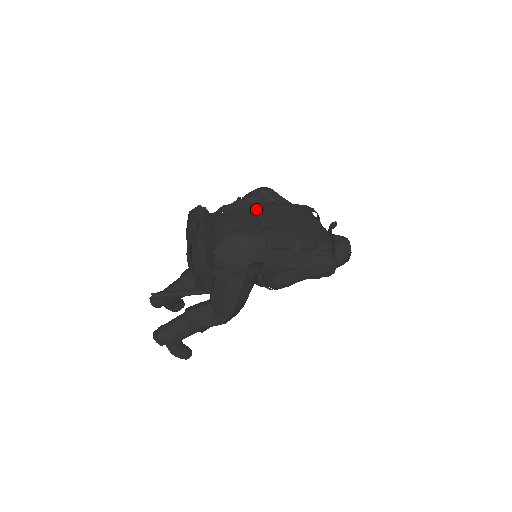
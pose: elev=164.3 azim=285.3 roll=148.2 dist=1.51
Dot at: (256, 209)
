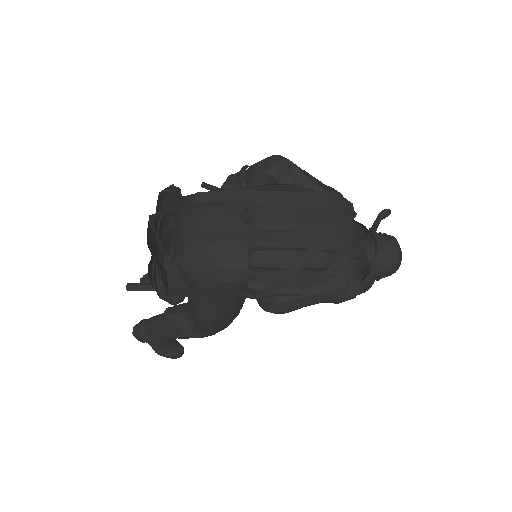
Dot at: (247, 200)
